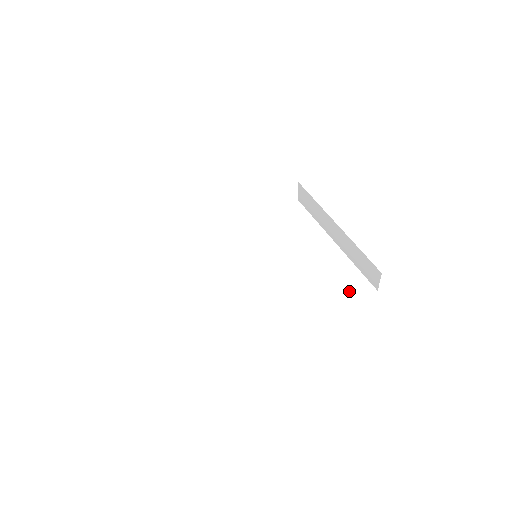
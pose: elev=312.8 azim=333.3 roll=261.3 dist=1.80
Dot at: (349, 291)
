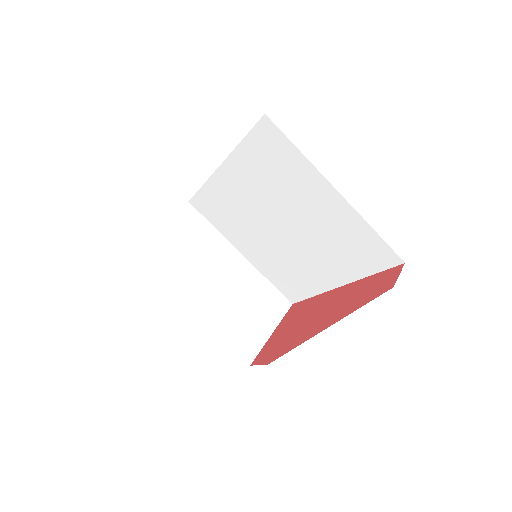
Dot at: (372, 259)
